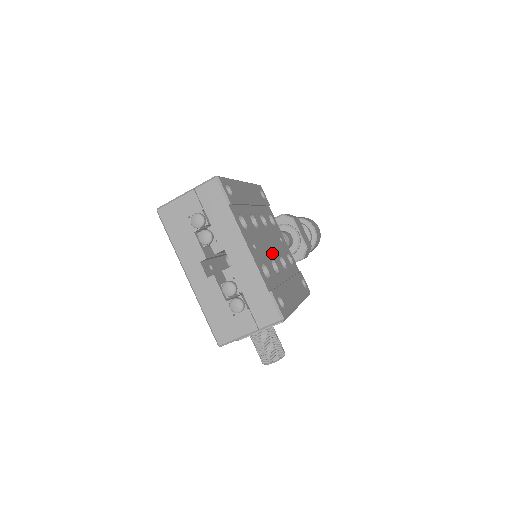
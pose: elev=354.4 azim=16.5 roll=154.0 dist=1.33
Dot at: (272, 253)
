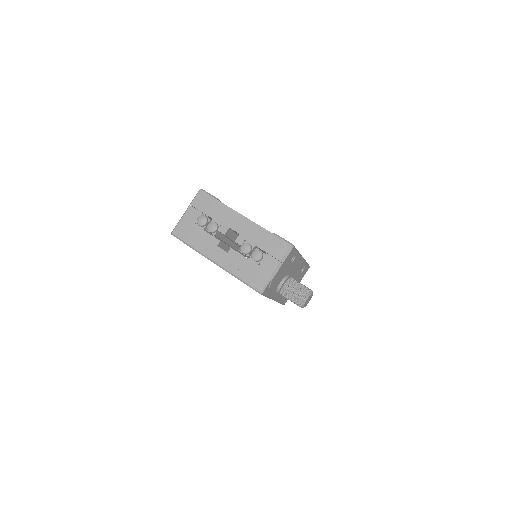
Dot at: occluded
